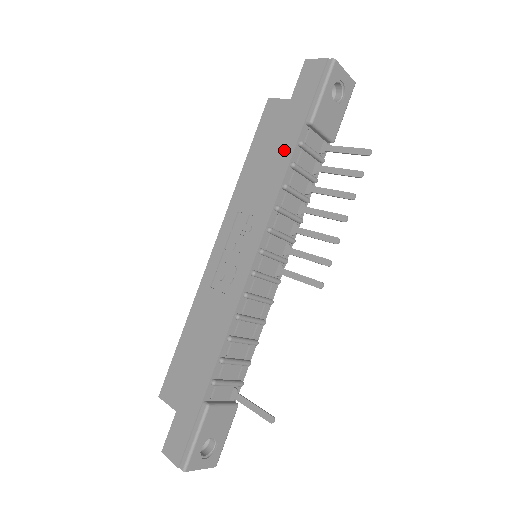
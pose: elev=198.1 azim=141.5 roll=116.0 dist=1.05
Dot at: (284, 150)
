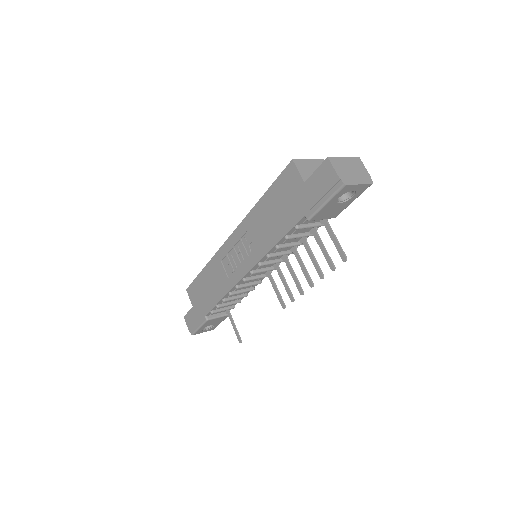
Dot at: (284, 222)
